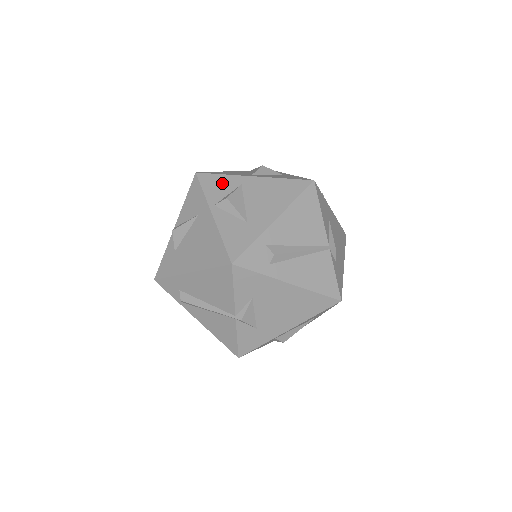
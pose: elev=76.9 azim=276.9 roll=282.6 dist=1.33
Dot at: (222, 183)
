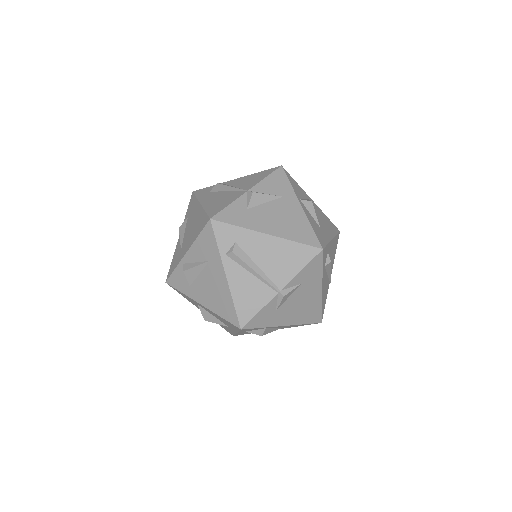
Dot at: (299, 188)
